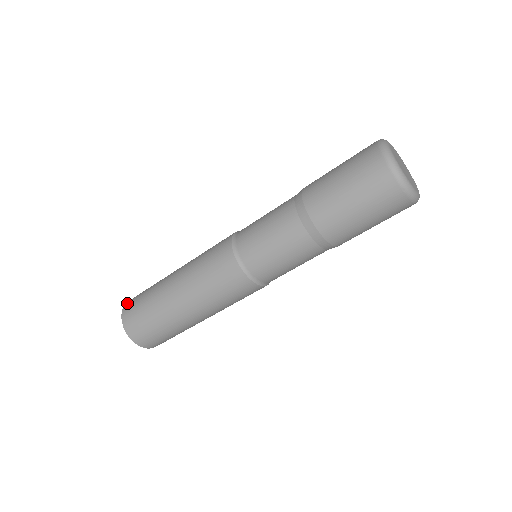
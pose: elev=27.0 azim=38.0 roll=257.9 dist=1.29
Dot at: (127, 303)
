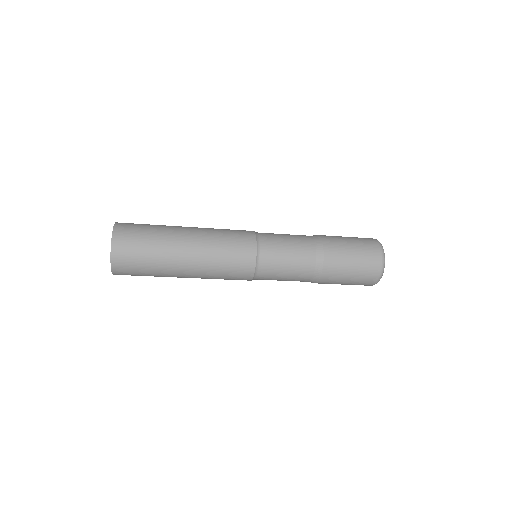
Dot at: (118, 230)
